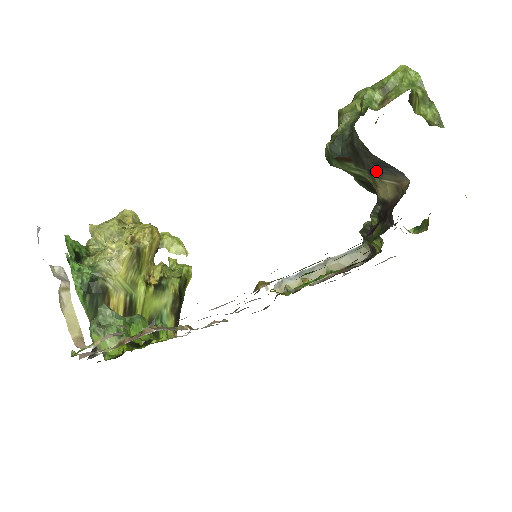
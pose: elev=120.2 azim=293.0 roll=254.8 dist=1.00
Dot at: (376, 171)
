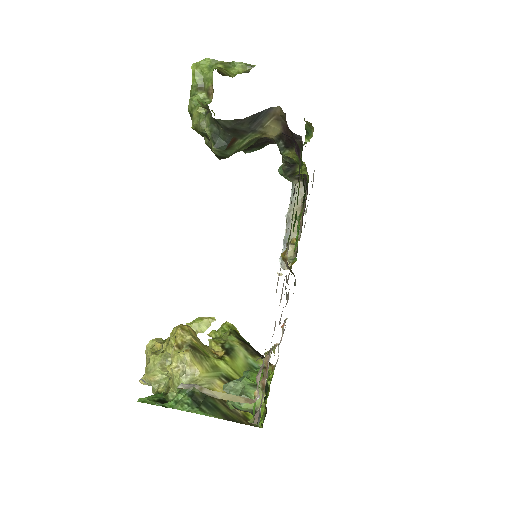
Dot at: (256, 126)
